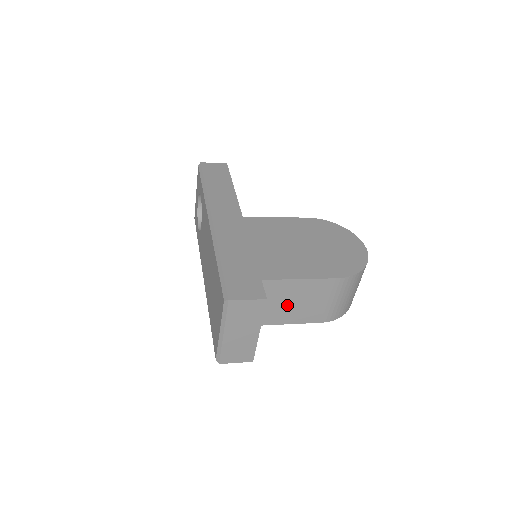
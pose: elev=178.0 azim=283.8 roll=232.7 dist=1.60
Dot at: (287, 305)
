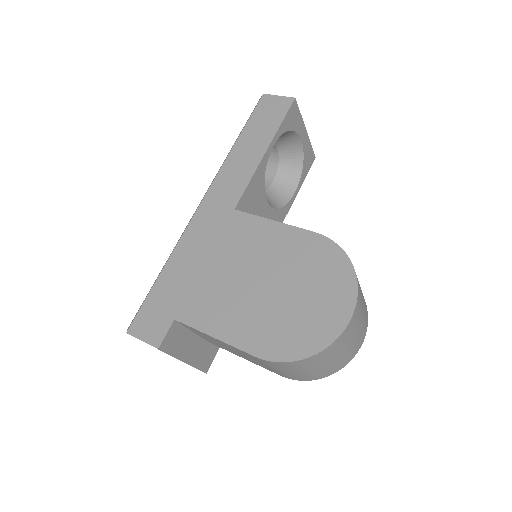
Dot at: occluded
